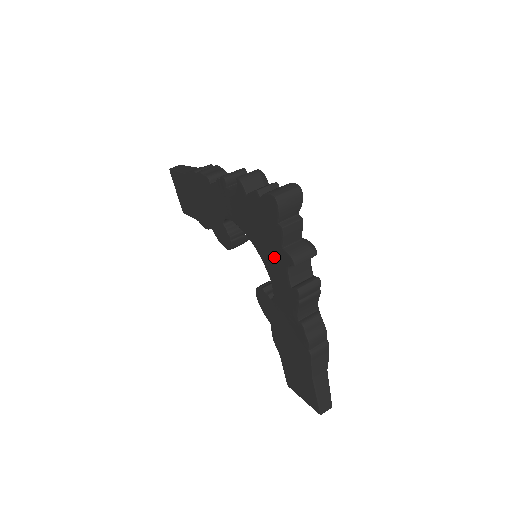
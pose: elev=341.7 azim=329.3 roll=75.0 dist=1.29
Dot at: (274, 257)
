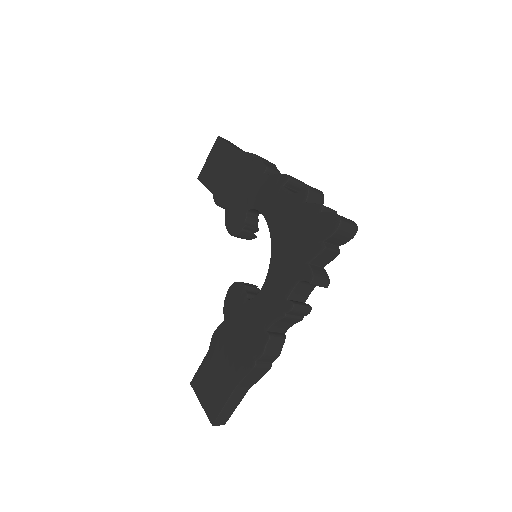
Dot at: (290, 266)
